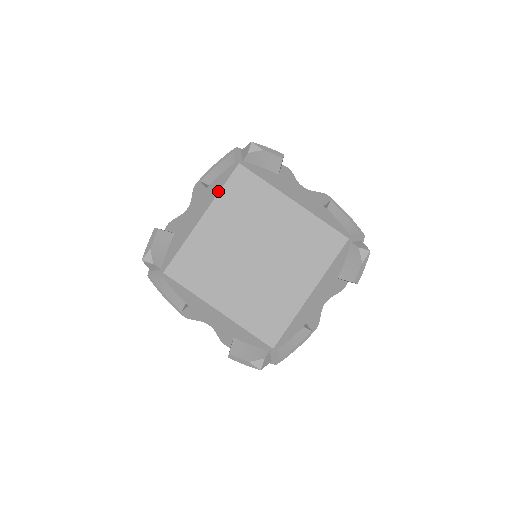
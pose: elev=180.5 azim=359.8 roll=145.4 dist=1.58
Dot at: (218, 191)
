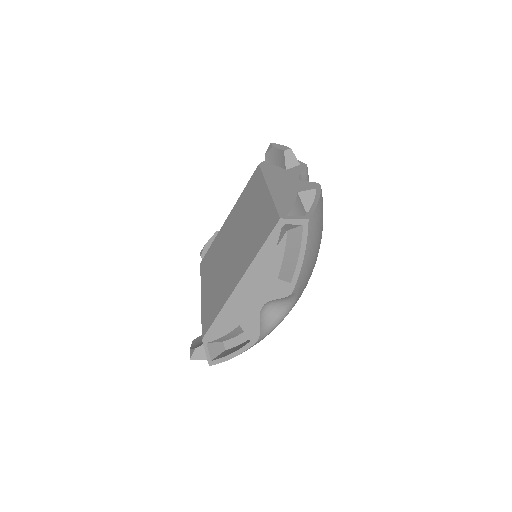
Dot at: occluded
